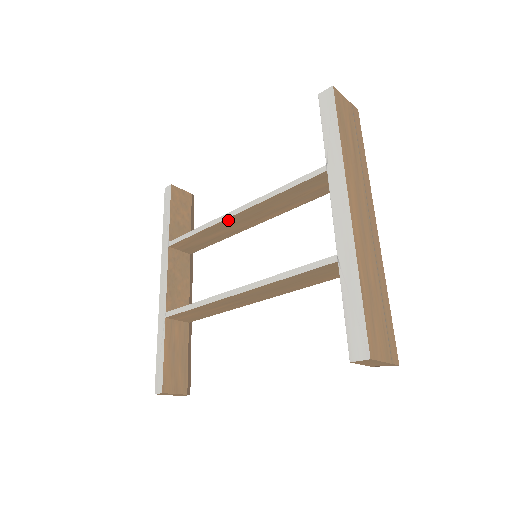
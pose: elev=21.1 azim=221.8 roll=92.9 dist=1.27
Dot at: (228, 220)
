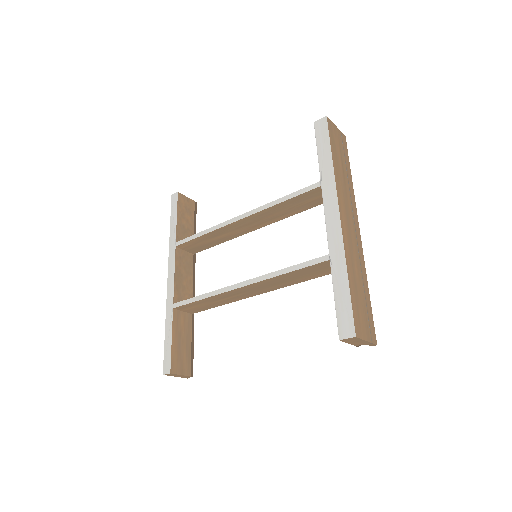
Dot at: (232, 224)
